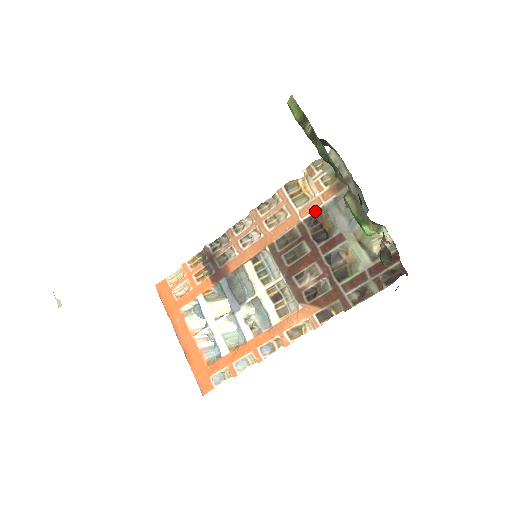
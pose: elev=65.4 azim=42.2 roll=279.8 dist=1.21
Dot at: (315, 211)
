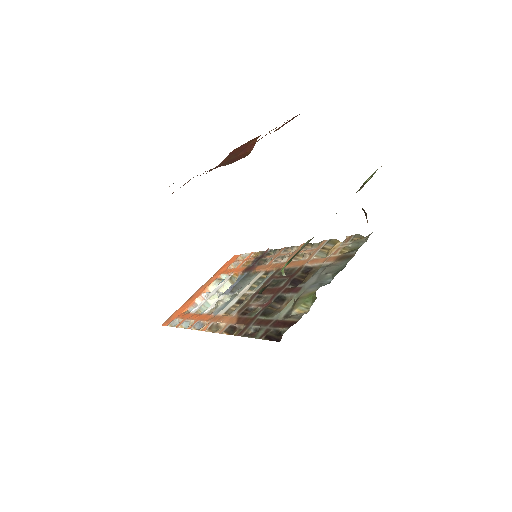
Dot at: (316, 265)
